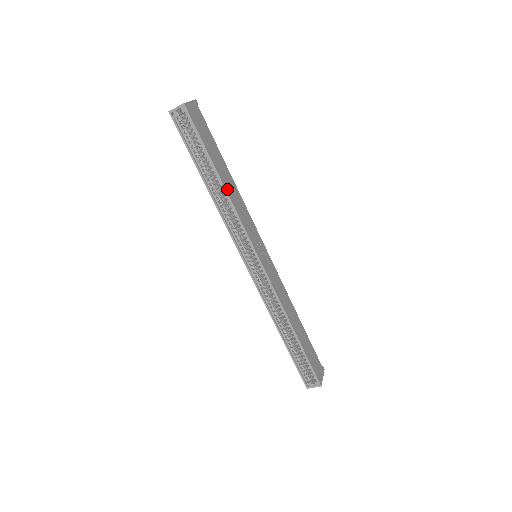
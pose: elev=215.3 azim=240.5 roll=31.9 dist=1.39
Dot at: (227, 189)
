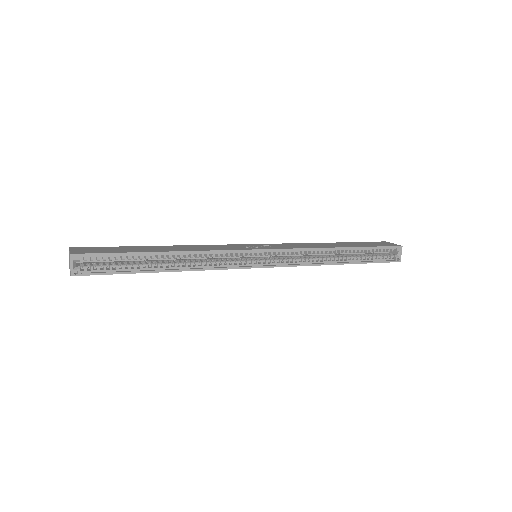
Dot at: (179, 251)
